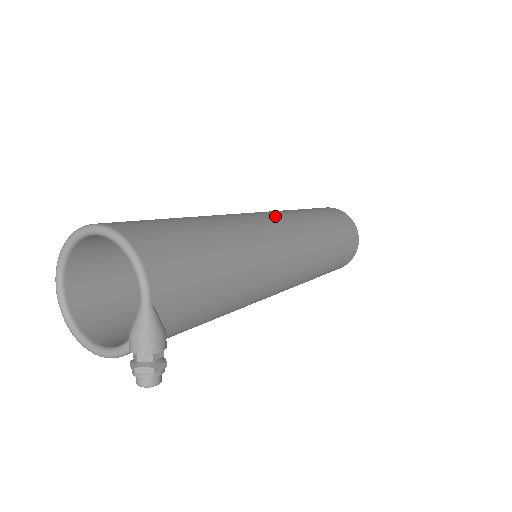
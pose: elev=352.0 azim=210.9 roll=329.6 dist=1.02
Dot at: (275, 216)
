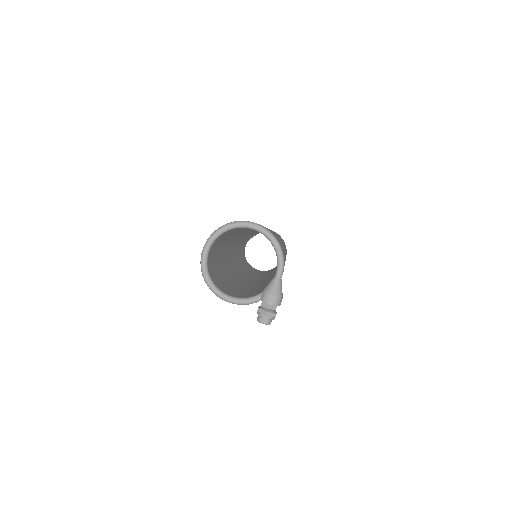
Dot at: occluded
